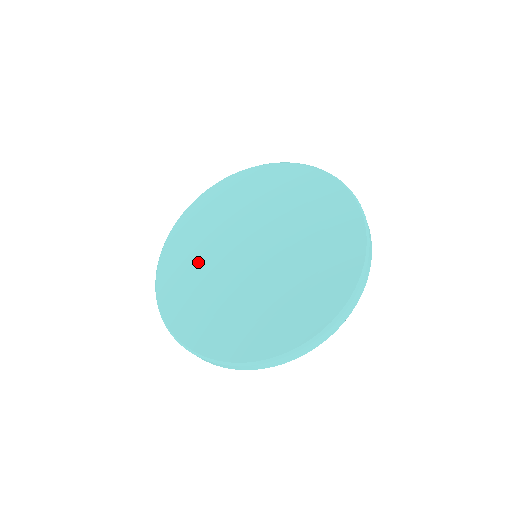
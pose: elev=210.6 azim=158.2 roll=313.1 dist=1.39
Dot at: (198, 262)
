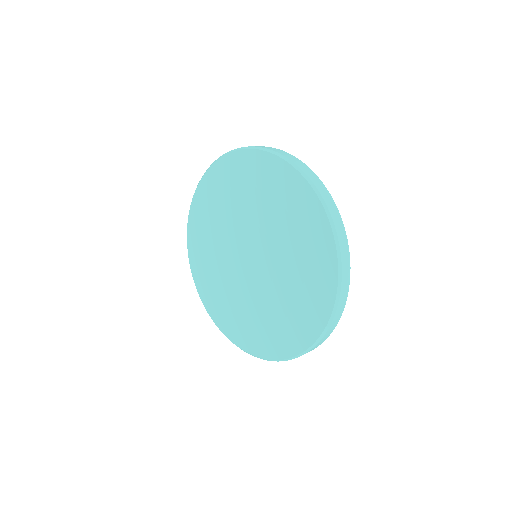
Dot at: (219, 218)
